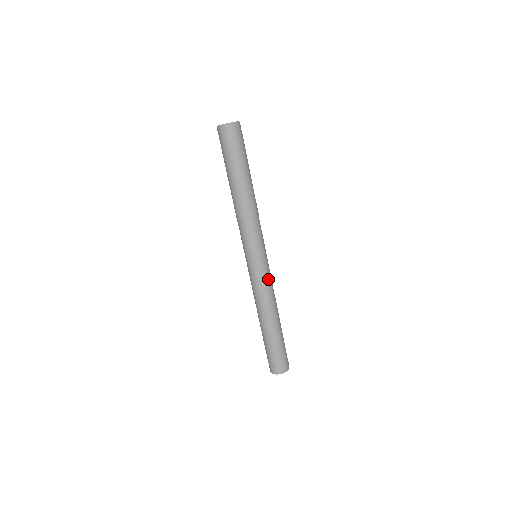
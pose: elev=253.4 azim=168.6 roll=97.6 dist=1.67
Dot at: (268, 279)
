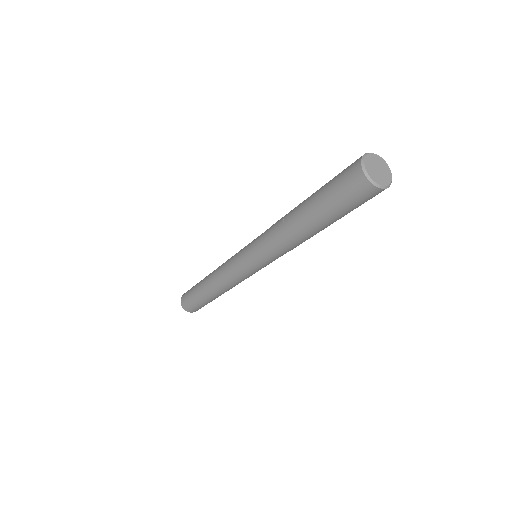
Dot at: occluded
